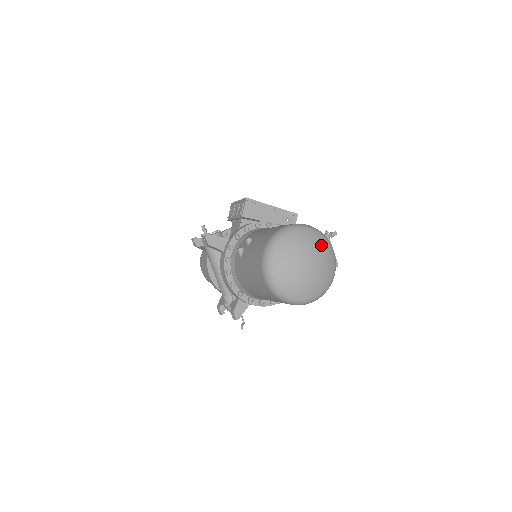
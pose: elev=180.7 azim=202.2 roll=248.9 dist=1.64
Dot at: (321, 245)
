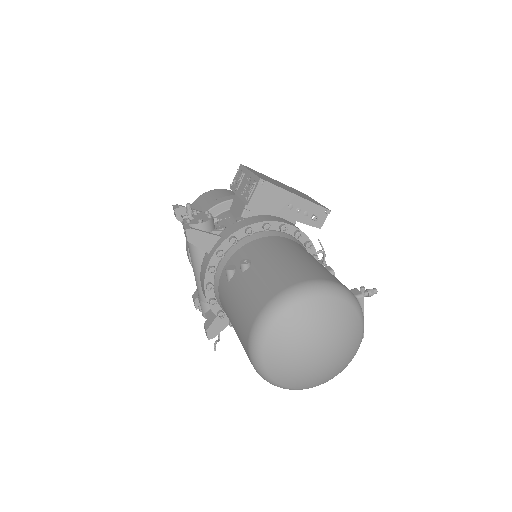
Dot at: (348, 324)
